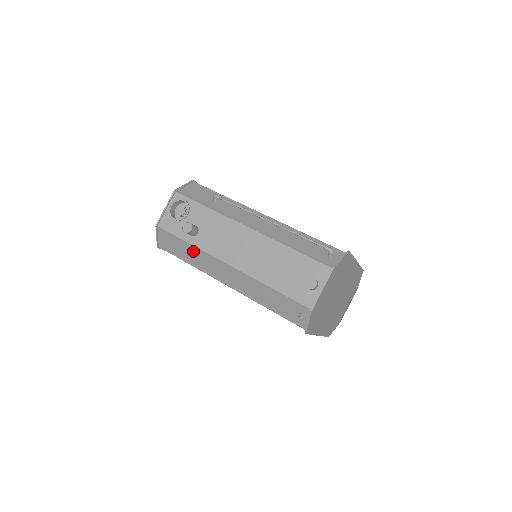
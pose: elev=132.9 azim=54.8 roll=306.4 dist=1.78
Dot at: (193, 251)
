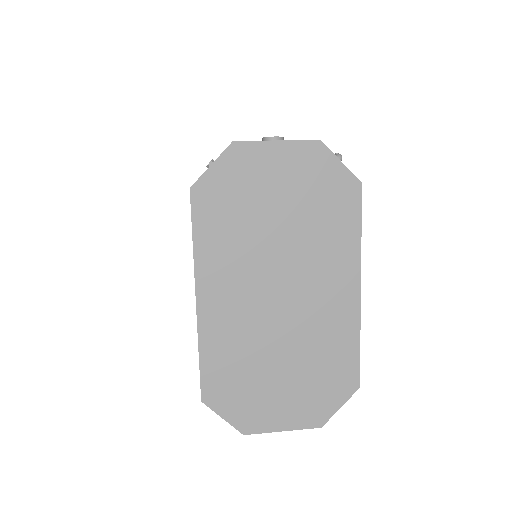
Dot at: occluded
